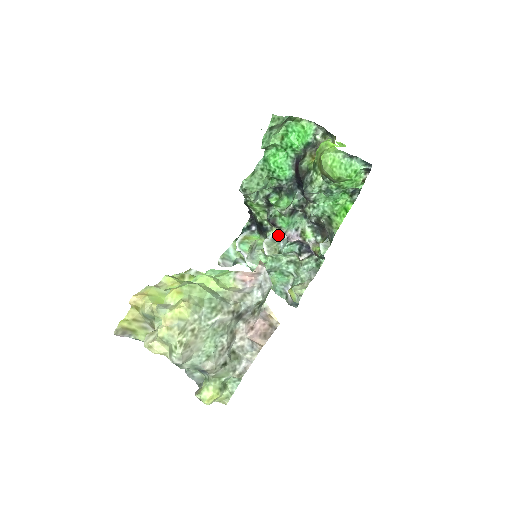
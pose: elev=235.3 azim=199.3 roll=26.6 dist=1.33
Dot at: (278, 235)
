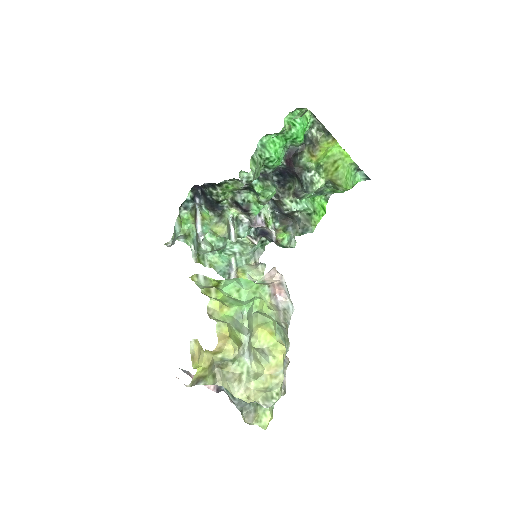
Dot at: (236, 217)
